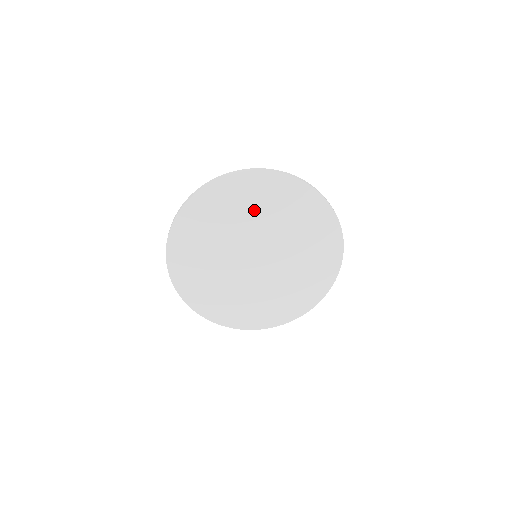
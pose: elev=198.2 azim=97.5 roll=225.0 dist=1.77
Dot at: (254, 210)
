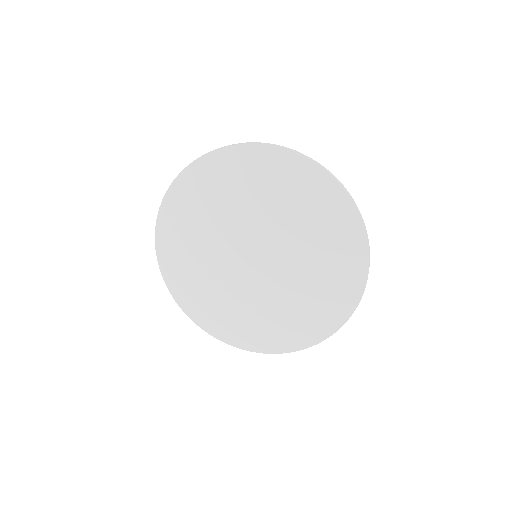
Dot at: (248, 195)
